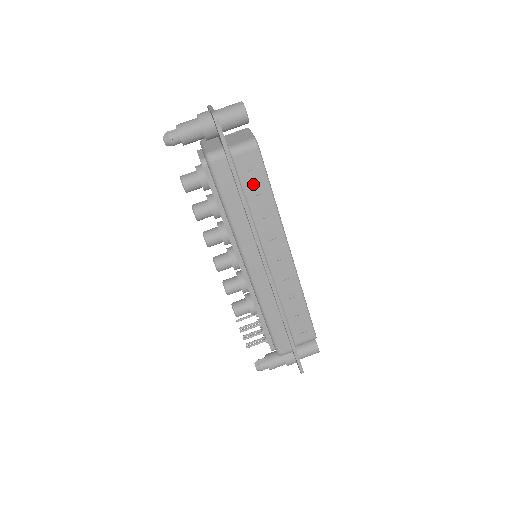
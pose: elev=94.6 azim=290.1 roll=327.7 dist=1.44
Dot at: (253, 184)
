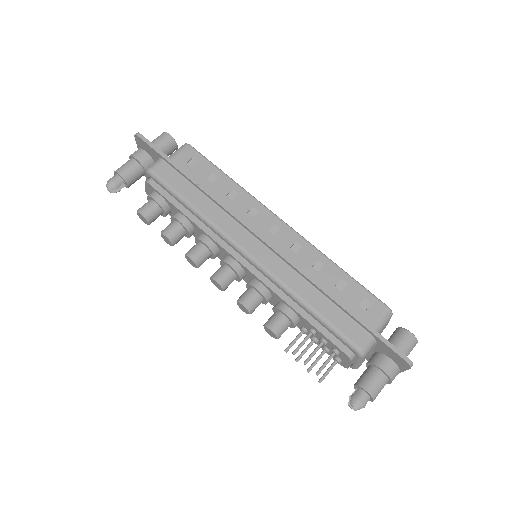
Dot at: (203, 175)
